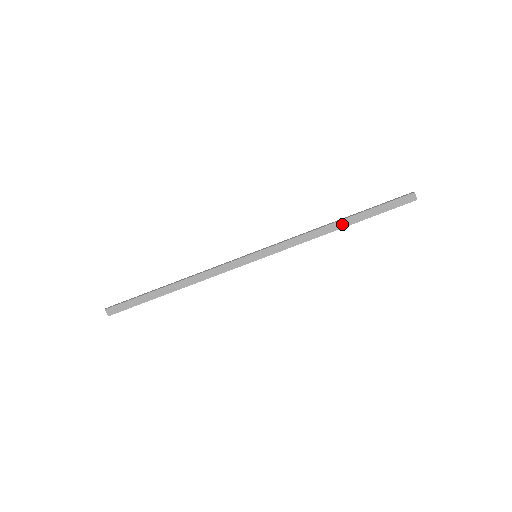
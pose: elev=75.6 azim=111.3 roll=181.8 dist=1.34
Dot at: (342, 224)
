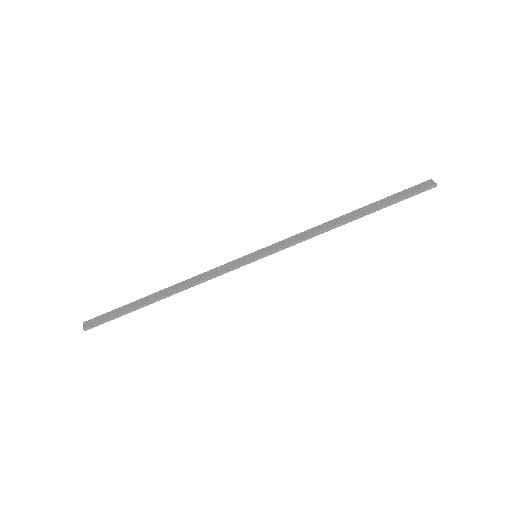
Dot at: (352, 215)
